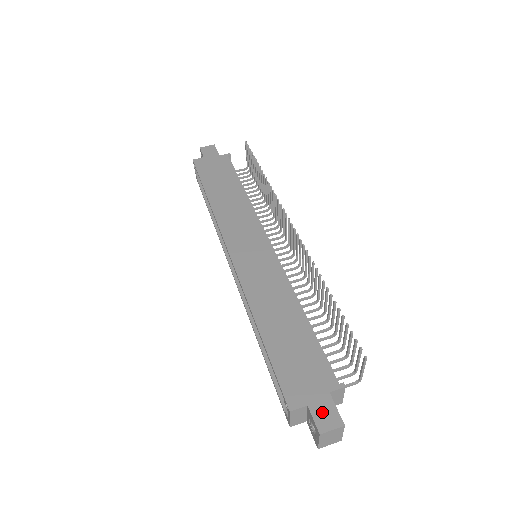
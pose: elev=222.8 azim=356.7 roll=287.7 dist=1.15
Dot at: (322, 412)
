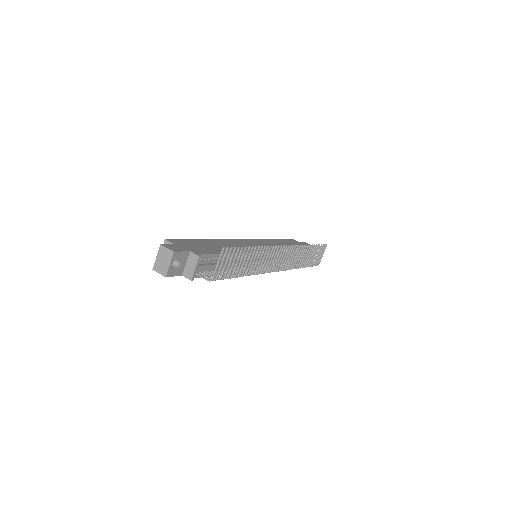
Dot at: (175, 247)
